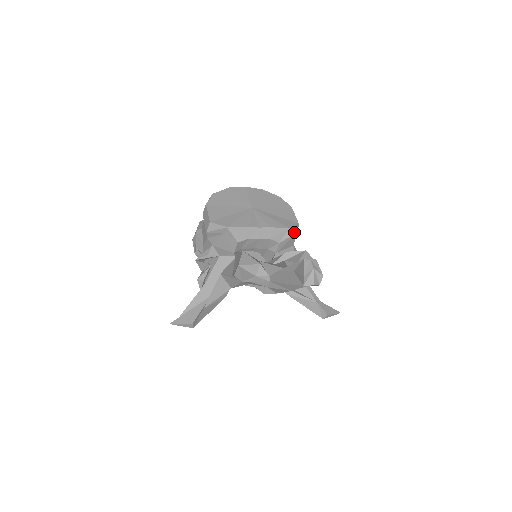
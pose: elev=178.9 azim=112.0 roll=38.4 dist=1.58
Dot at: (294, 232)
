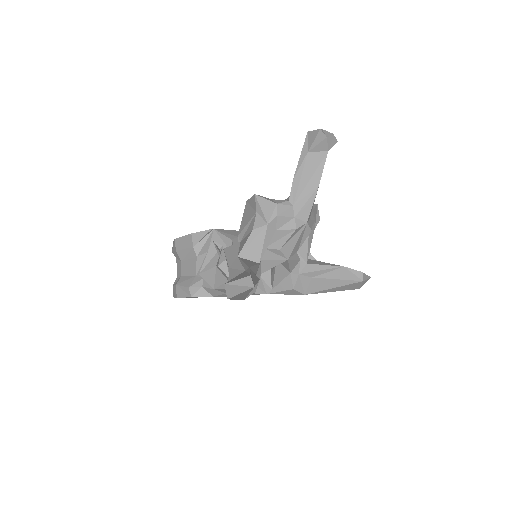
Dot at: occluded
